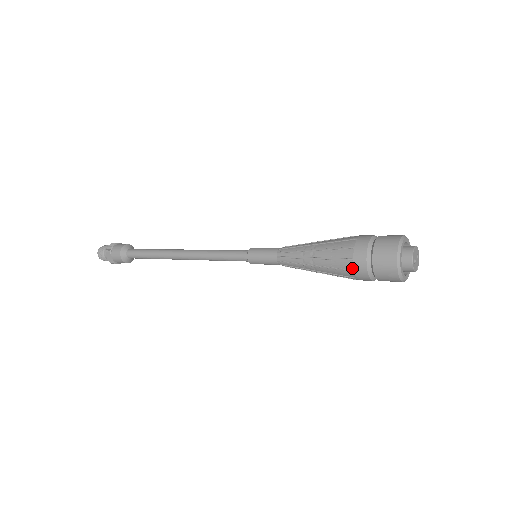
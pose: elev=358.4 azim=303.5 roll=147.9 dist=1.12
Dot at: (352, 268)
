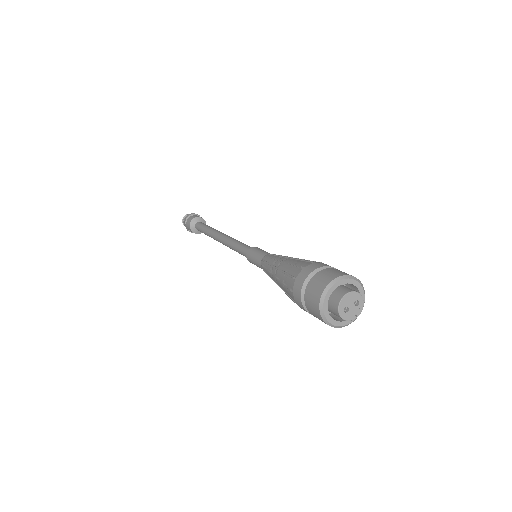
Dot at: (294, 300)
